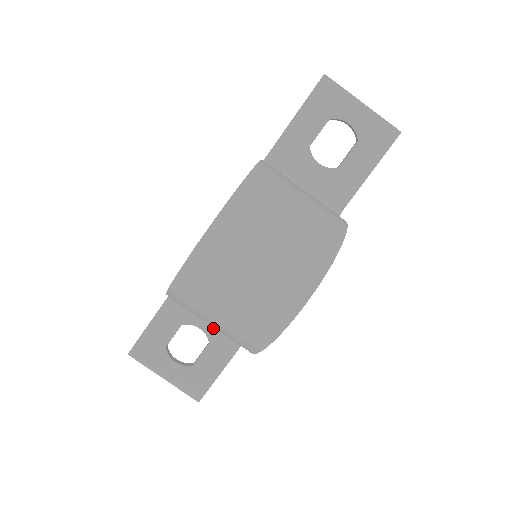
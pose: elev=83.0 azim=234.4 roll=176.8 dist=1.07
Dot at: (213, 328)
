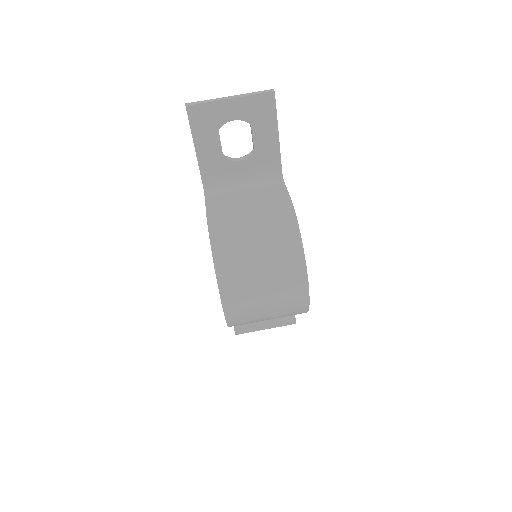
Dot at: occluded
